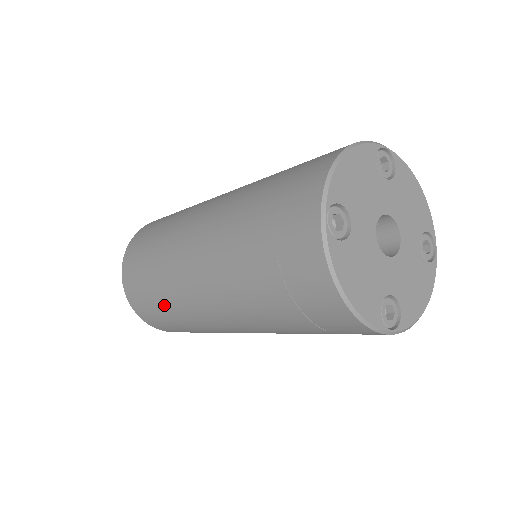
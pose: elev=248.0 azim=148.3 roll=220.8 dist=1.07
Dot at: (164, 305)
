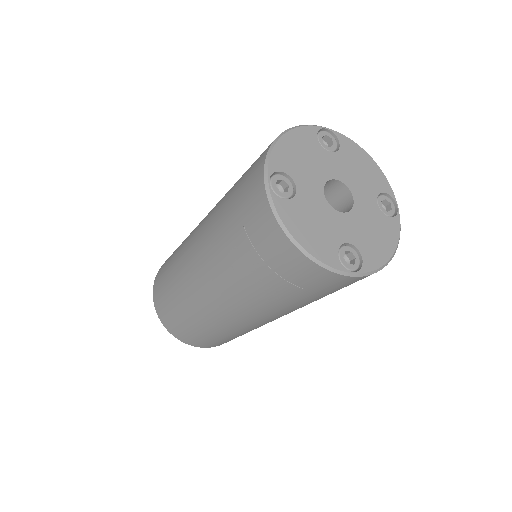
Dot at: (185, 314)
